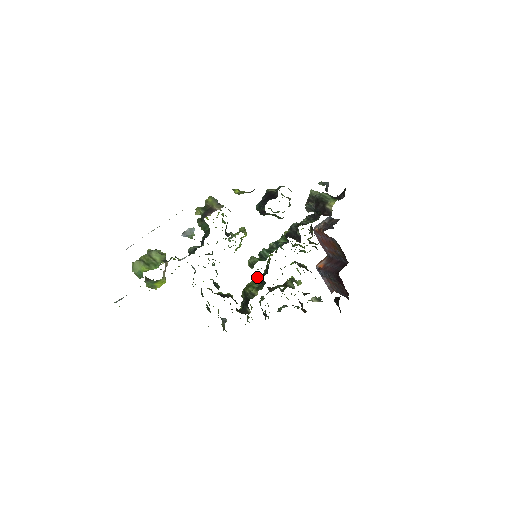
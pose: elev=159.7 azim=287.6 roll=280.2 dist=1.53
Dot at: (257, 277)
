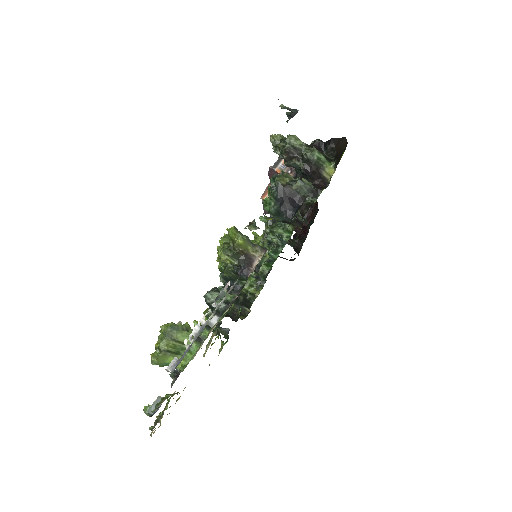
Dot at: occluded
